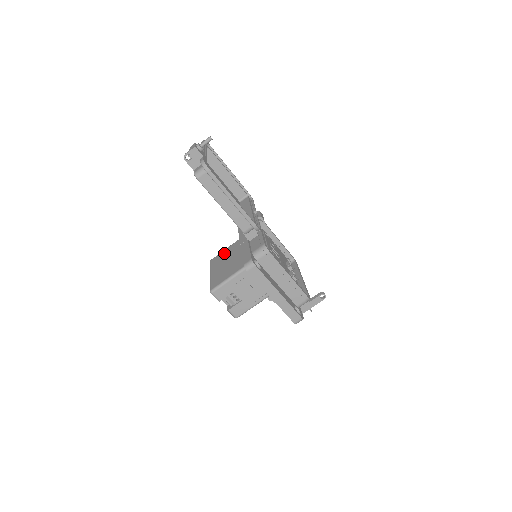
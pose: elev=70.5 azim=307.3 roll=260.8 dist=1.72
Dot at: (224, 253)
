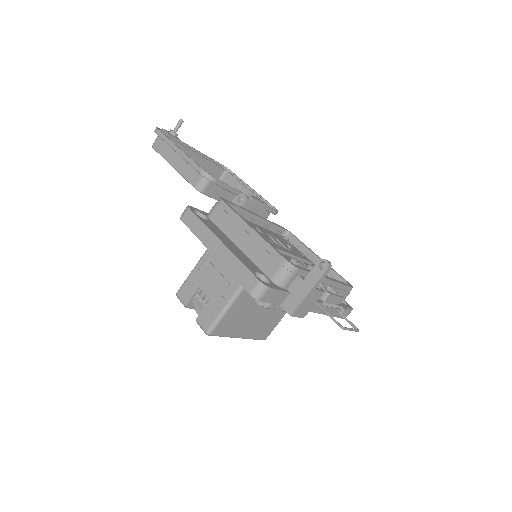
Dot at: occluded
